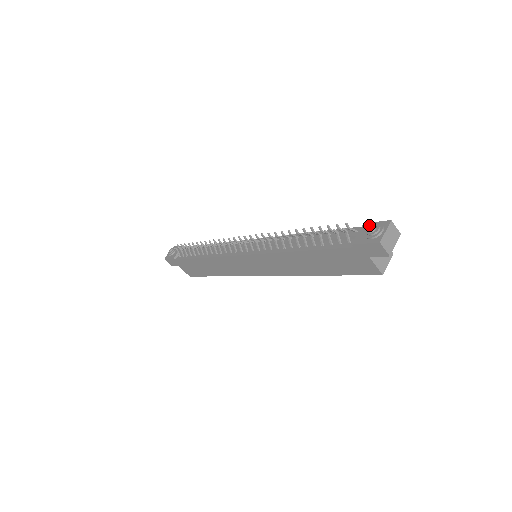
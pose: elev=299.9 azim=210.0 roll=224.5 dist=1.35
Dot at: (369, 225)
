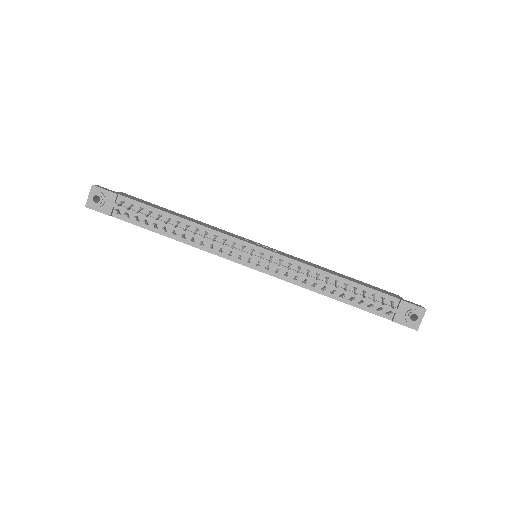
Dot at: (407, 306)
